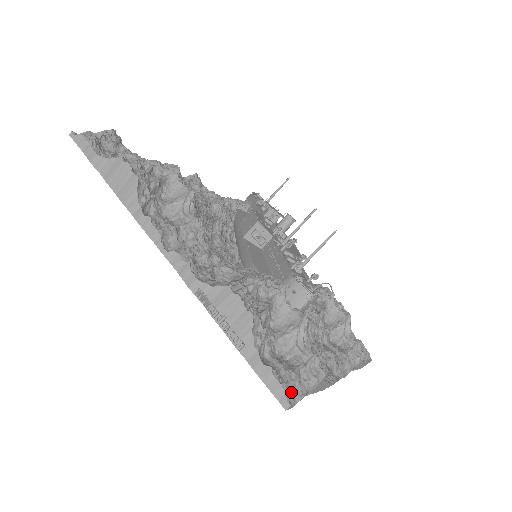
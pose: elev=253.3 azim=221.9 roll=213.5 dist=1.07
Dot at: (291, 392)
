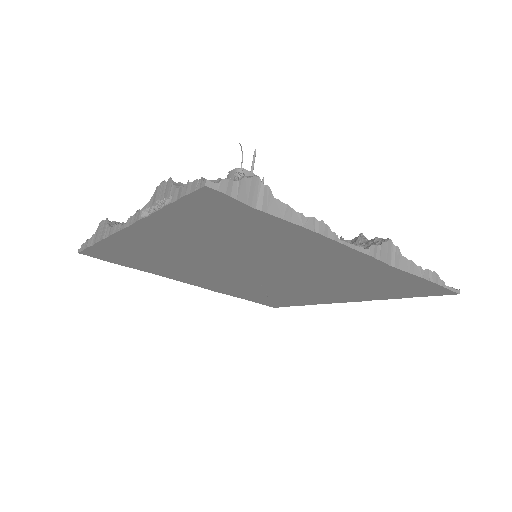
Dot at: occluded
